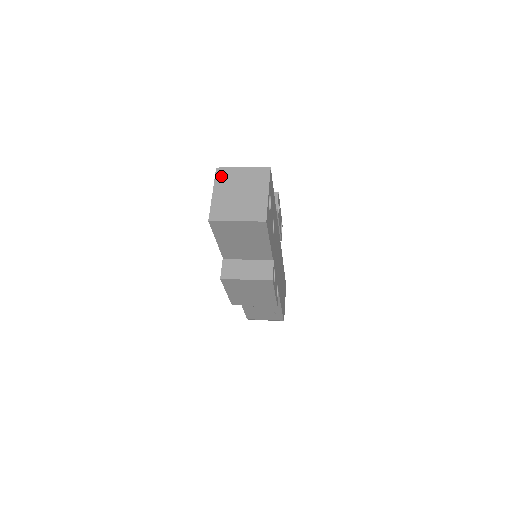
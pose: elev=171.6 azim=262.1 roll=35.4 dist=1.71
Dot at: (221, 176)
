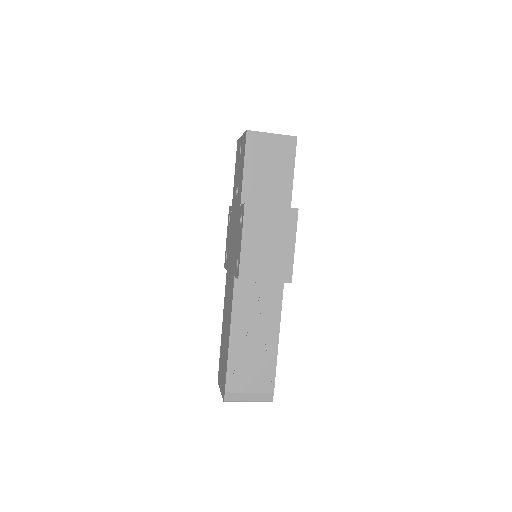
Dot at: occluded
